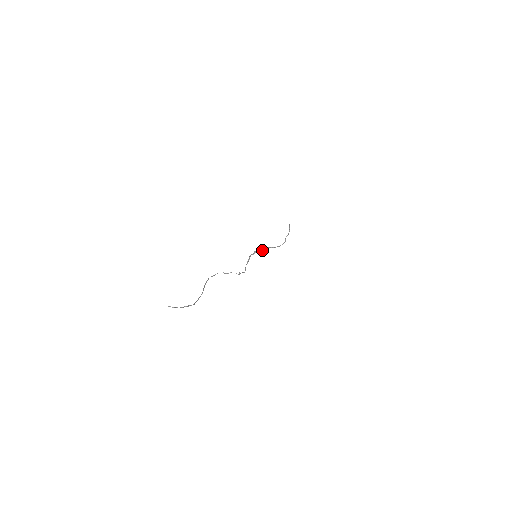
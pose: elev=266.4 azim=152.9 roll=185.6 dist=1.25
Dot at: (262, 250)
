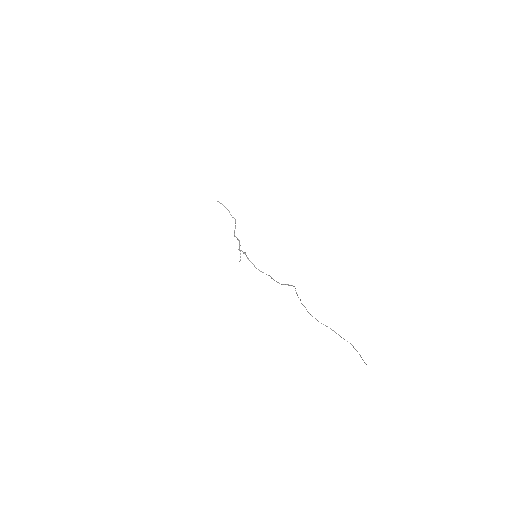
Dot at: (239, 244)
